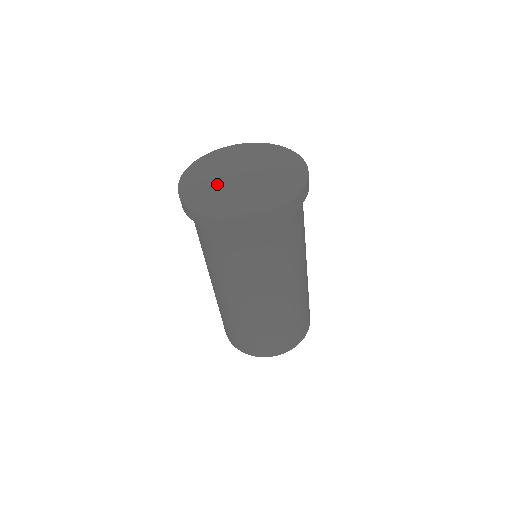
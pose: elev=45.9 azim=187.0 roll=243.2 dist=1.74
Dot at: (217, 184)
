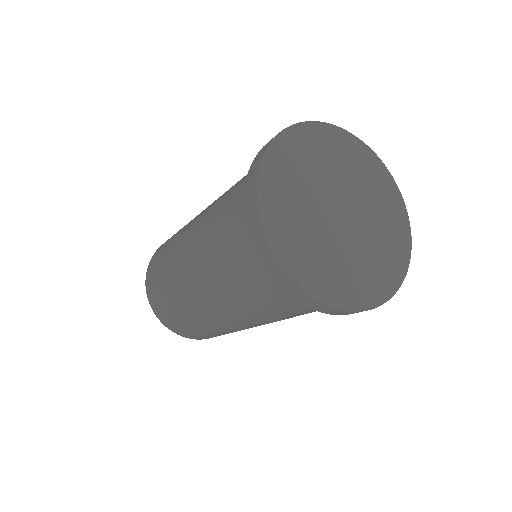
Dot at: (320, 232)
